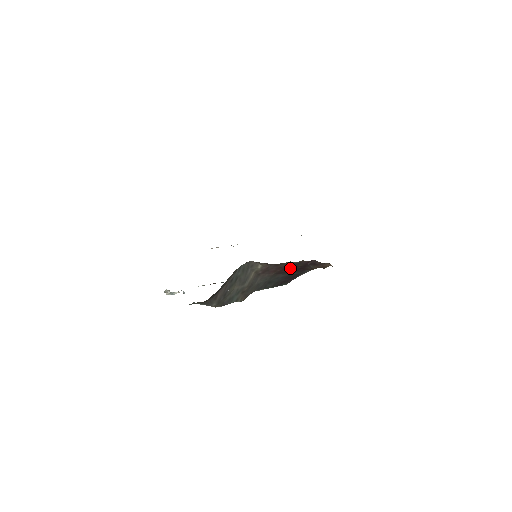
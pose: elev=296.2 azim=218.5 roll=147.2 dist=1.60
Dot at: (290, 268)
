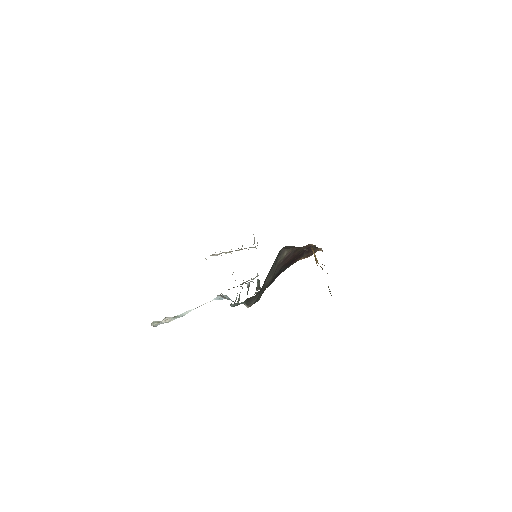
Dot at: occluded
